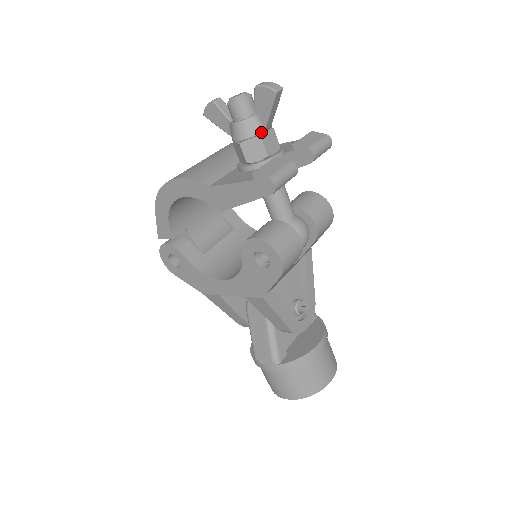
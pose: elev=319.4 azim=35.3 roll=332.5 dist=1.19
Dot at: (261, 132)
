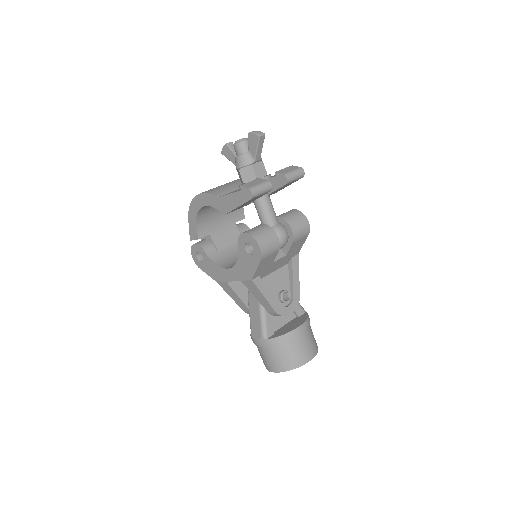
Dot at: (252, 162)
